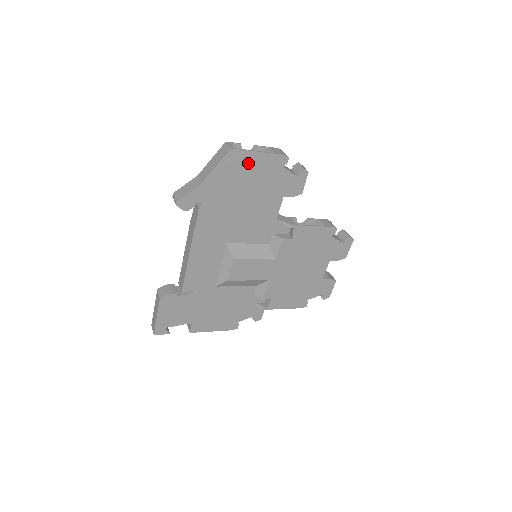
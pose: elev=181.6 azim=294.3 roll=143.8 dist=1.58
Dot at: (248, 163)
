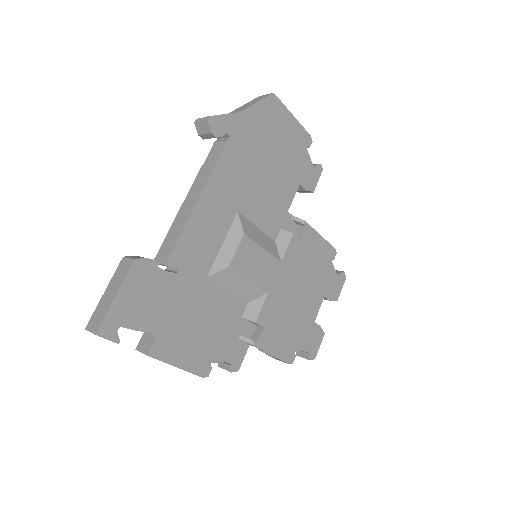
Dot at: (282, 121)
